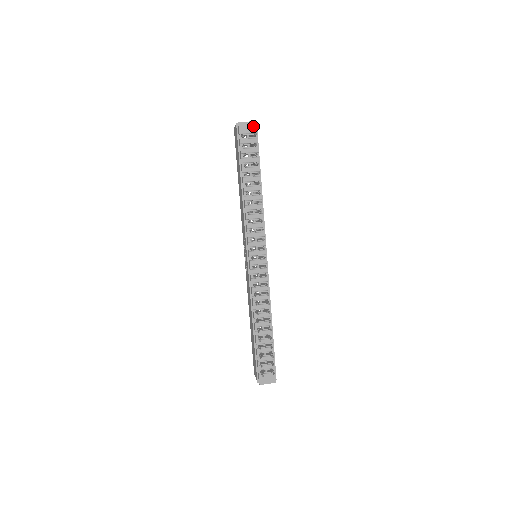
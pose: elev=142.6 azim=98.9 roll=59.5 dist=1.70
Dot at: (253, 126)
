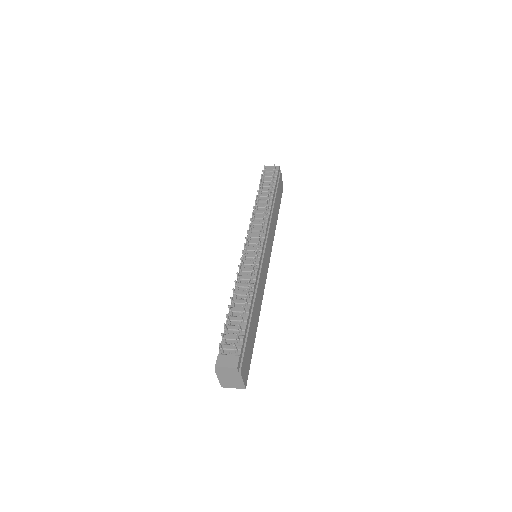
Dot at: (276, 168)
